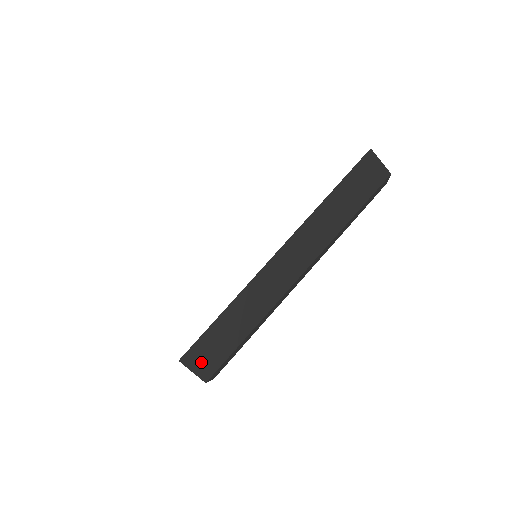
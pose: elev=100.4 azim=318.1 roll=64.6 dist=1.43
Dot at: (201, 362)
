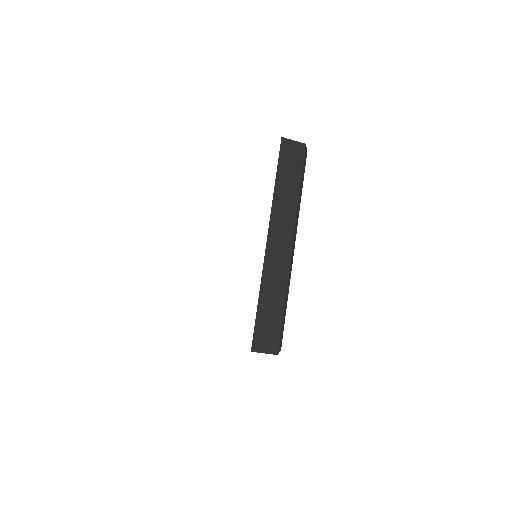
Dot at: (265, 343)
